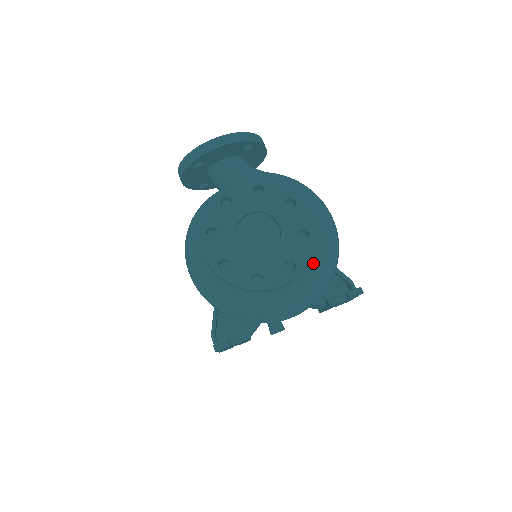
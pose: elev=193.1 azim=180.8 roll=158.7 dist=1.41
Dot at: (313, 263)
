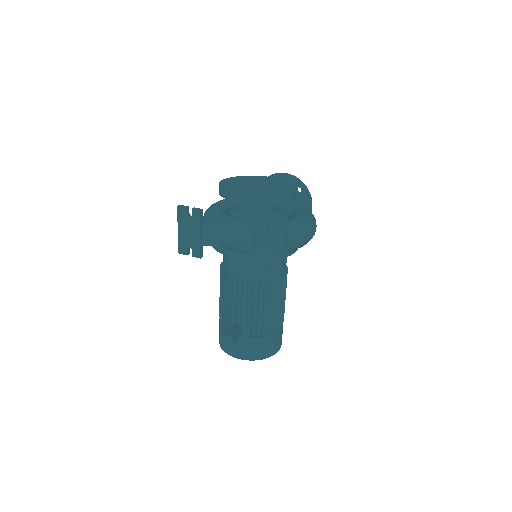
Dot at: (275, 221)
